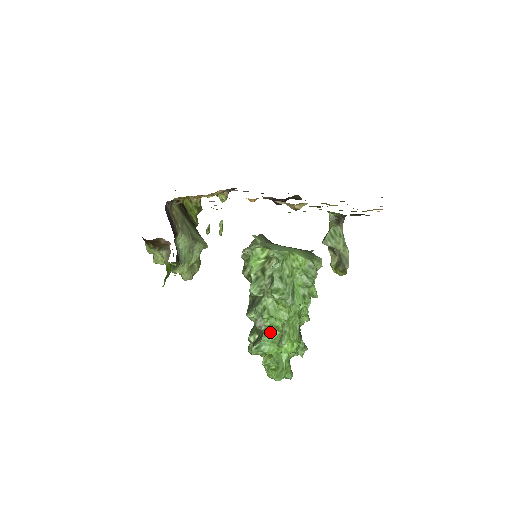
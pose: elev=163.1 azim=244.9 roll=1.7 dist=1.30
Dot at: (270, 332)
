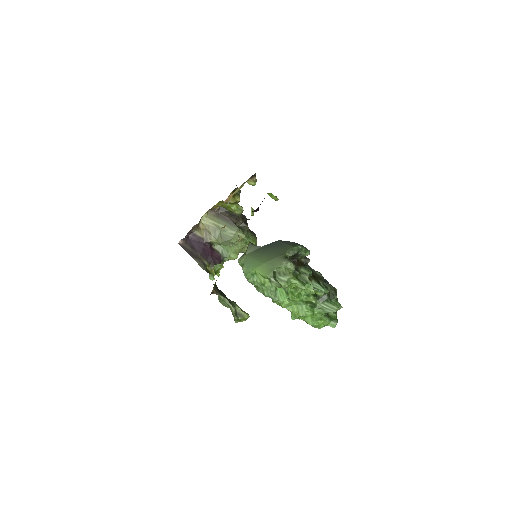
Dot at: occluded
